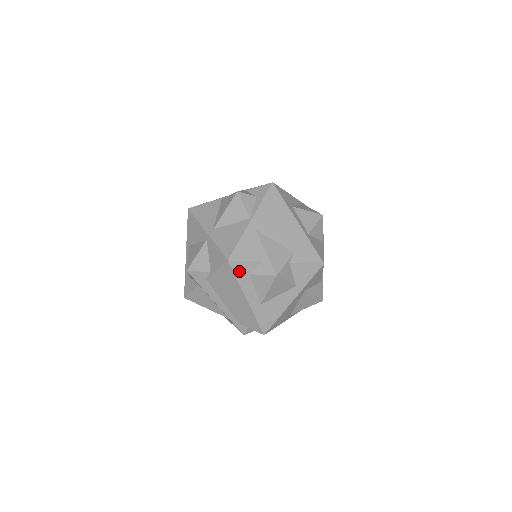
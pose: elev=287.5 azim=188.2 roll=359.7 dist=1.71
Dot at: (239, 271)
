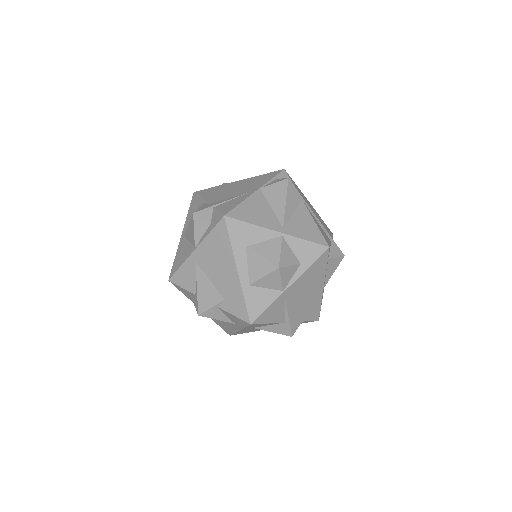
Dot at: (182, 291)
